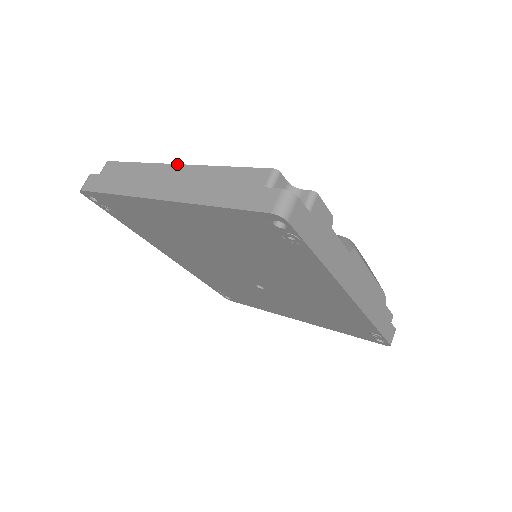
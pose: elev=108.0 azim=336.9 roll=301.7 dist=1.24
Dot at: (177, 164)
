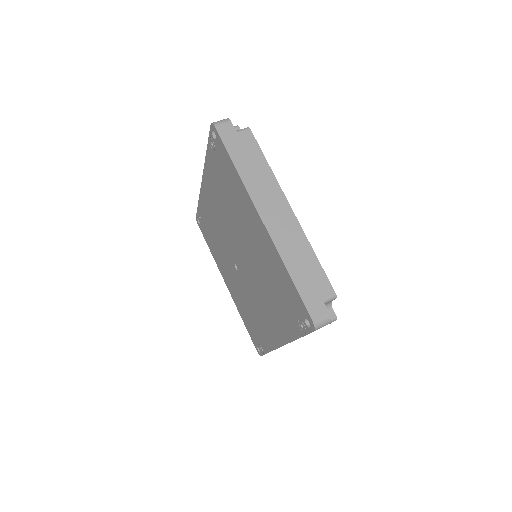
Dot at: (291, 208)
